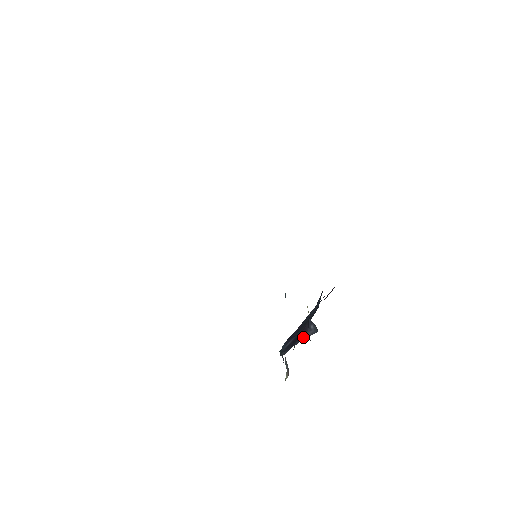
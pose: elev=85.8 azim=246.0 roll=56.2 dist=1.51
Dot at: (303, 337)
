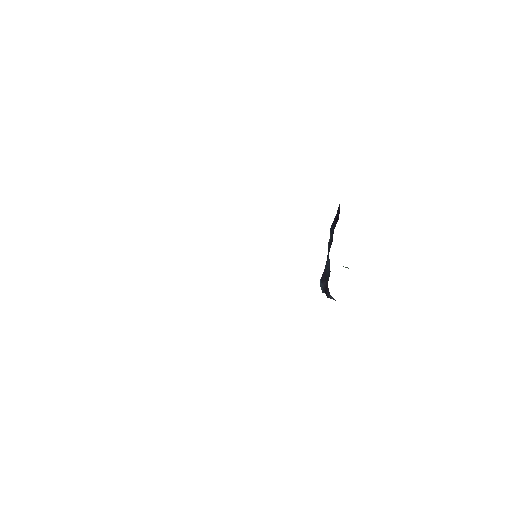
Dot at: occluded
